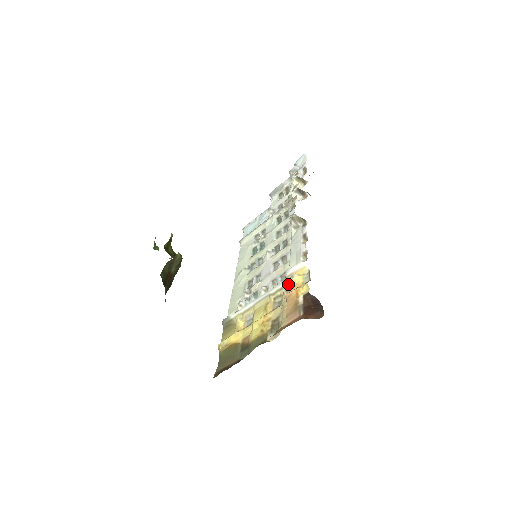
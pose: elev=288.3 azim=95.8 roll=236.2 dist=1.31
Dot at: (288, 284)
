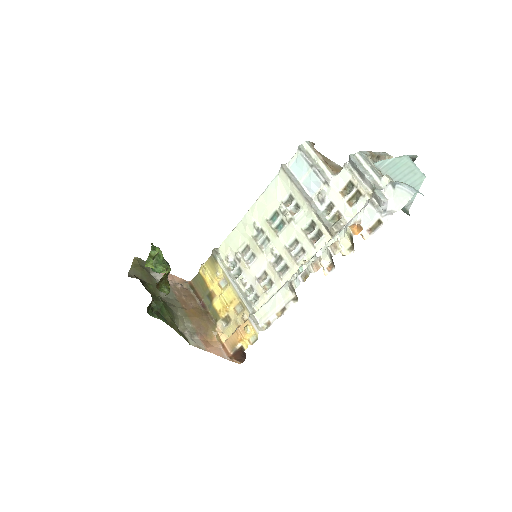
Dot at: (245, 323)
